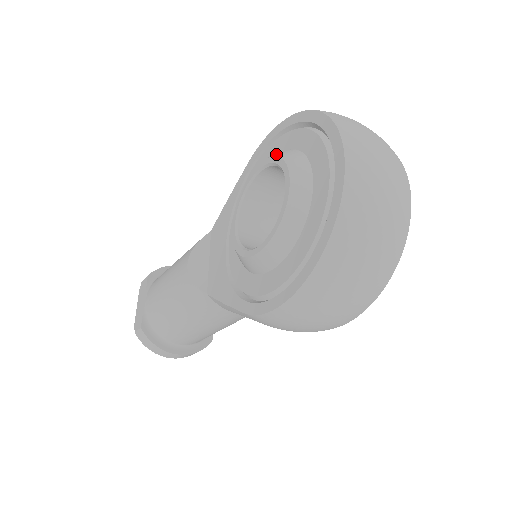
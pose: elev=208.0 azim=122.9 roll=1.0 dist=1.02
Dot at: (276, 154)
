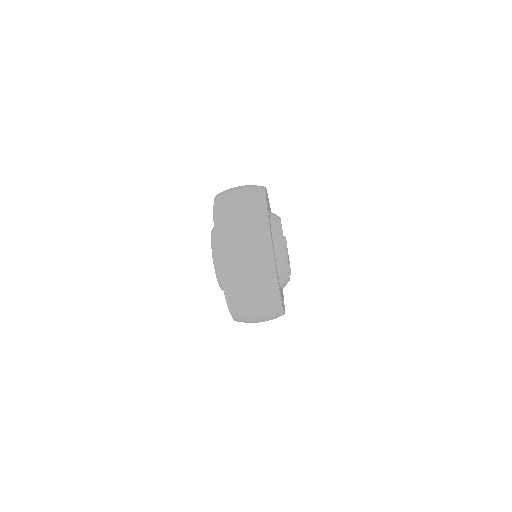
Dot at: (212, 229)
